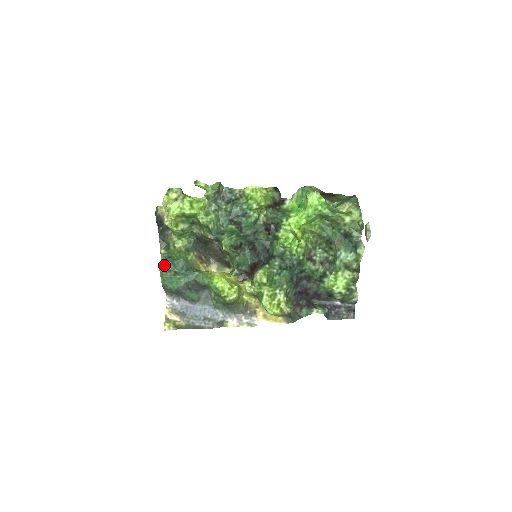
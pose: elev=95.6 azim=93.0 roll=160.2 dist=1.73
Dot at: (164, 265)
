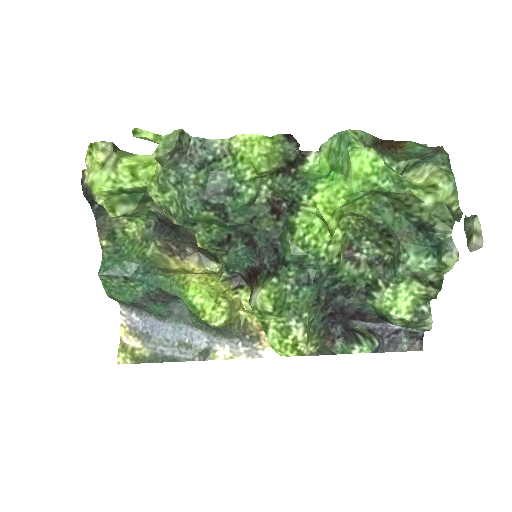
Dot at: (106, 267)
